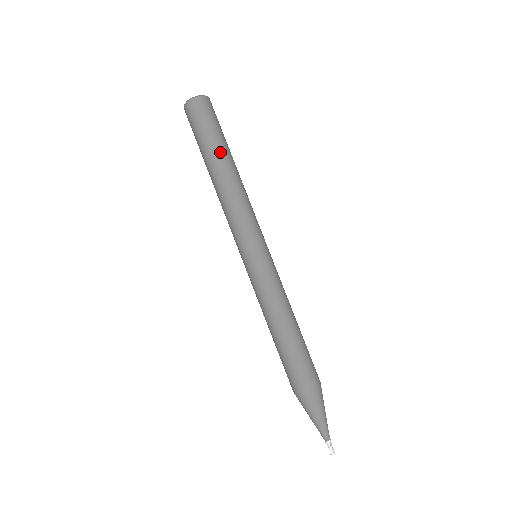
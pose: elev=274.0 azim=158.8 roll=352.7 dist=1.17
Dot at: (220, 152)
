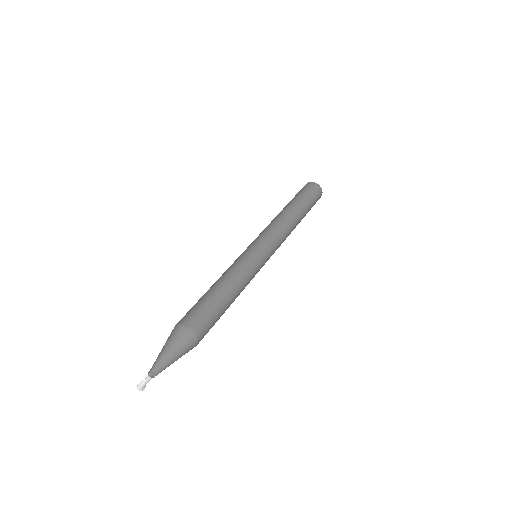
Dot at: (298, 203)
